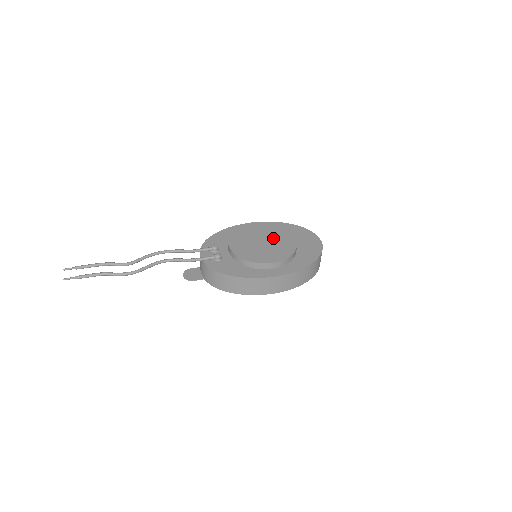
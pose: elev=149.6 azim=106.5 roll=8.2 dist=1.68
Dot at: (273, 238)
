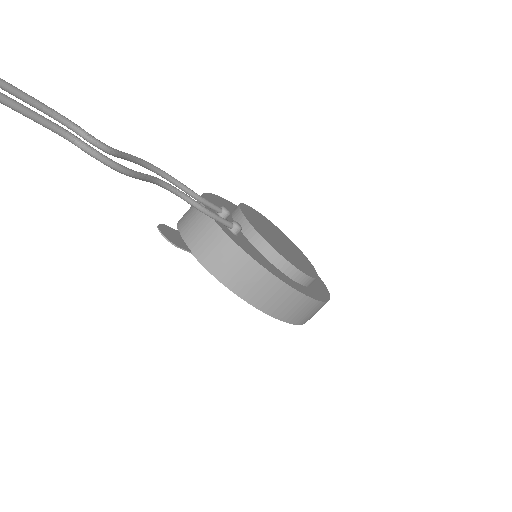
Dot at: (287, 242)
